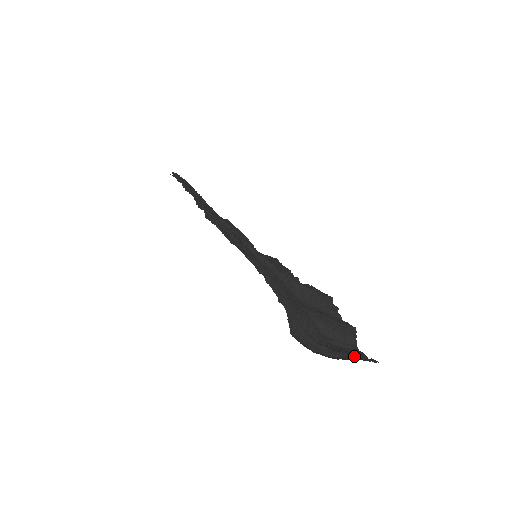
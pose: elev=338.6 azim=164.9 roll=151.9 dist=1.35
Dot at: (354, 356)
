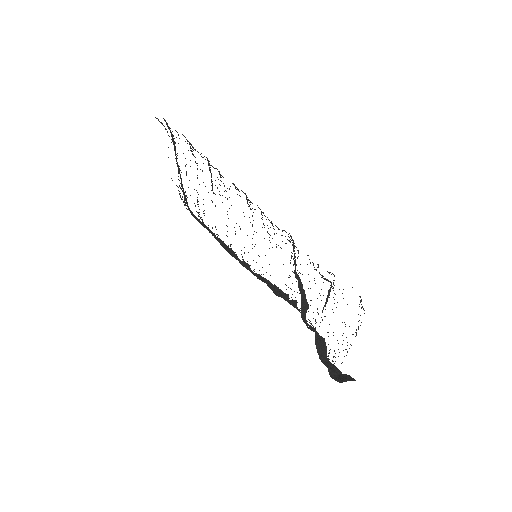
Dot at: (336, 372)
